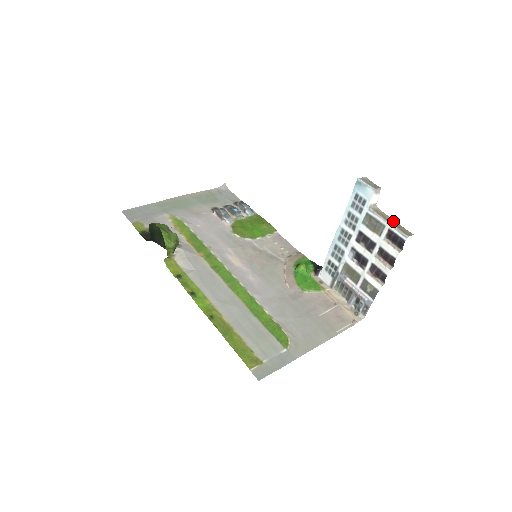
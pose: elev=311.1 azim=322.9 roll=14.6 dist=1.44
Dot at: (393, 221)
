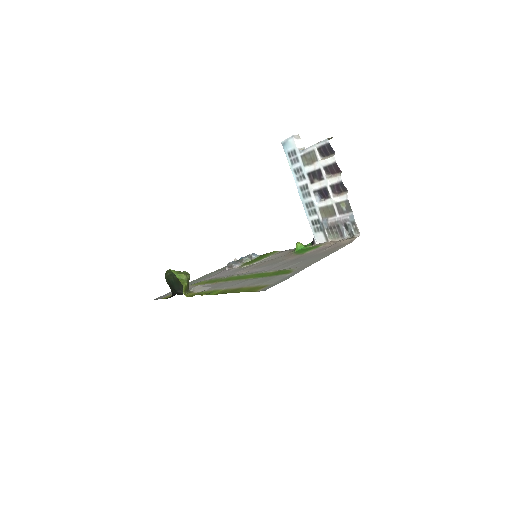
Dot at: occluded
